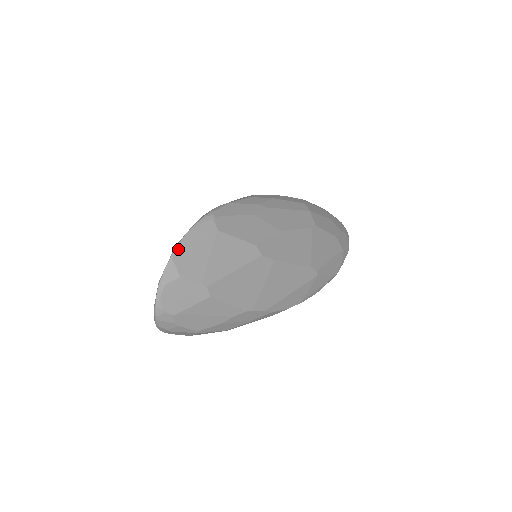
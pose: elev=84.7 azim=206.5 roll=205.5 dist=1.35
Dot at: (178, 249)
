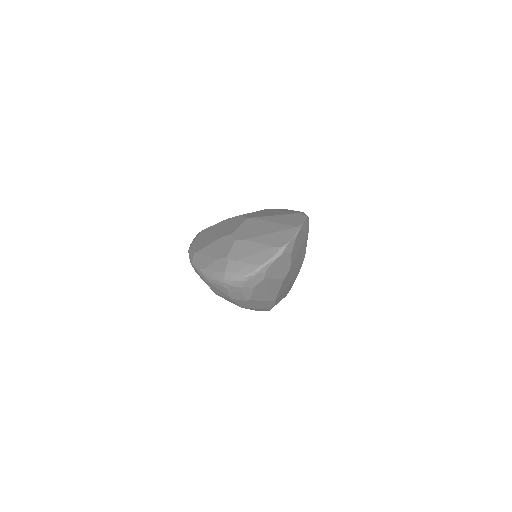
Dot at: (300, 231)
